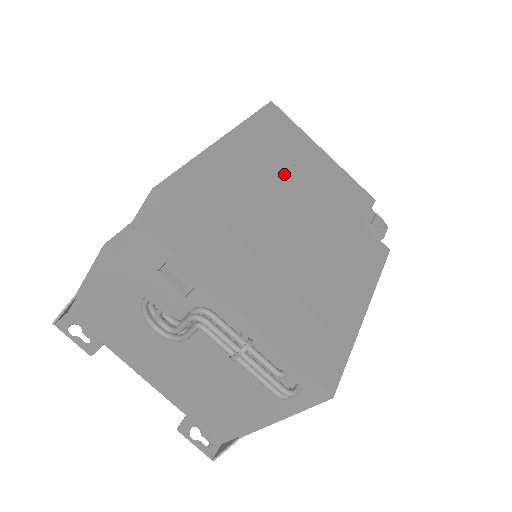
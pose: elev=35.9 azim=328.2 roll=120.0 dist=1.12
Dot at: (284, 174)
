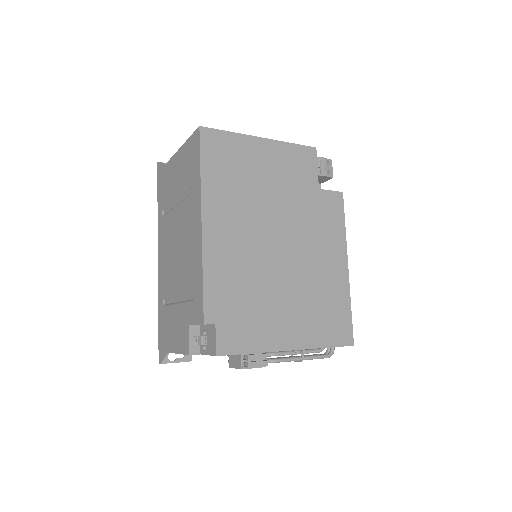
Dot at: (253, 207)
